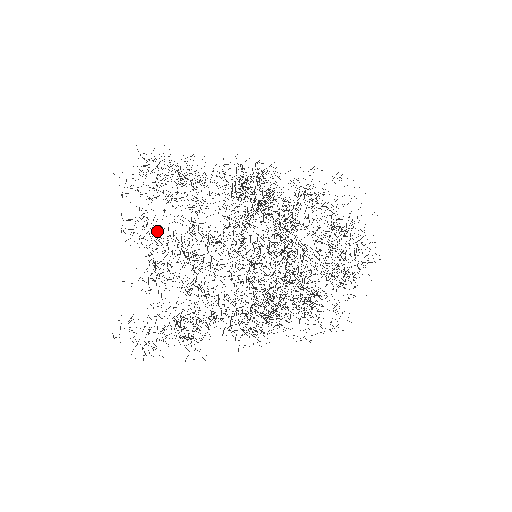
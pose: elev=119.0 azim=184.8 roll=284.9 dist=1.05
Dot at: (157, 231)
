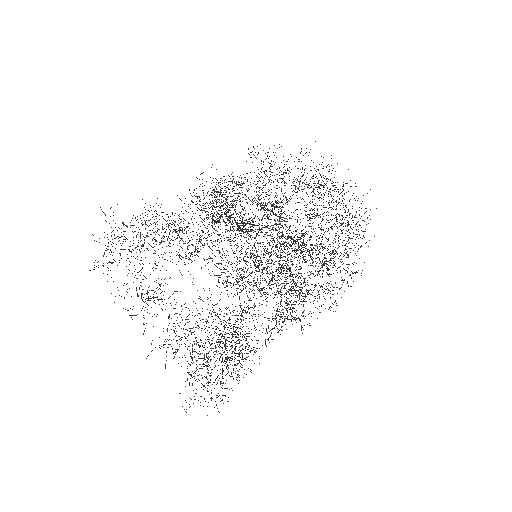
Dot at: (161, 298)
